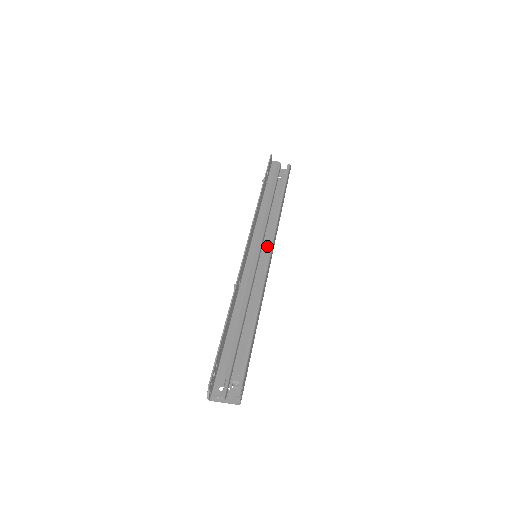
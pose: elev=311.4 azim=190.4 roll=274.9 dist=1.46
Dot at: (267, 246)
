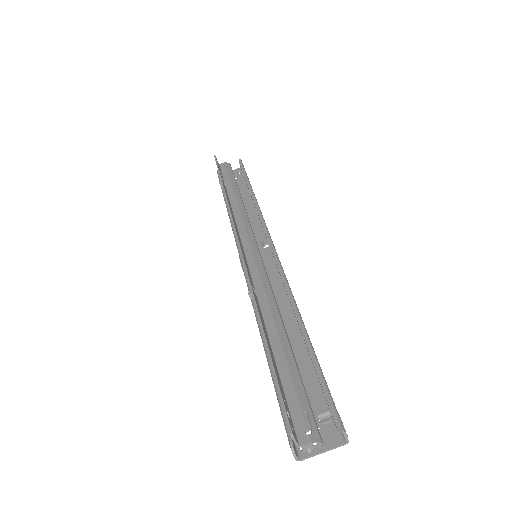
Dot at: (263, 242)
